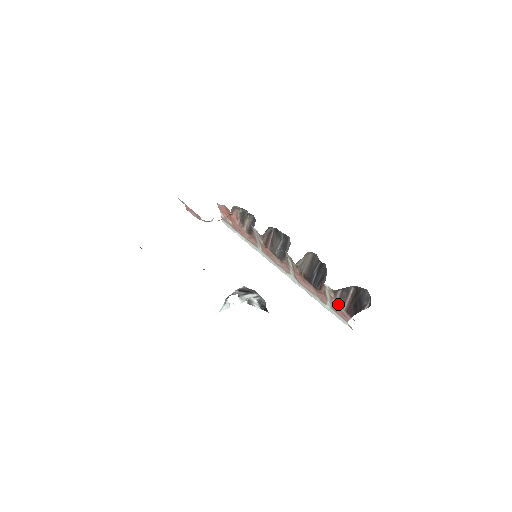
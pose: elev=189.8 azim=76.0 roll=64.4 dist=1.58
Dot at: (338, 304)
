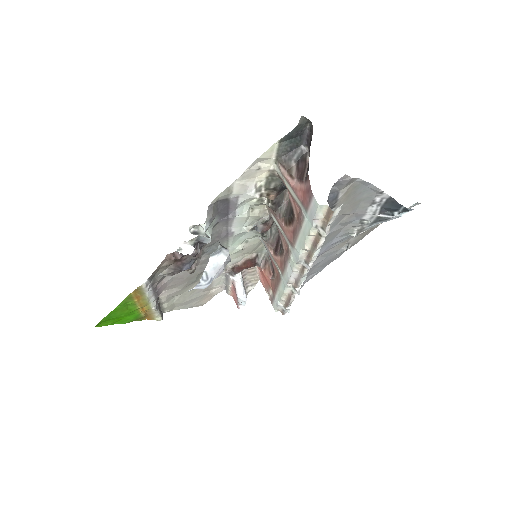
Dot at: (299, 185)
